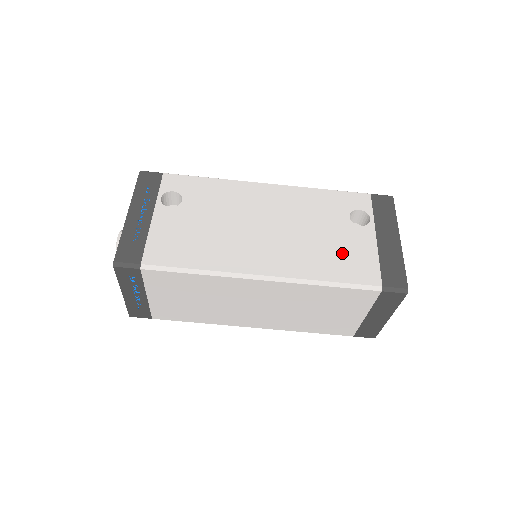
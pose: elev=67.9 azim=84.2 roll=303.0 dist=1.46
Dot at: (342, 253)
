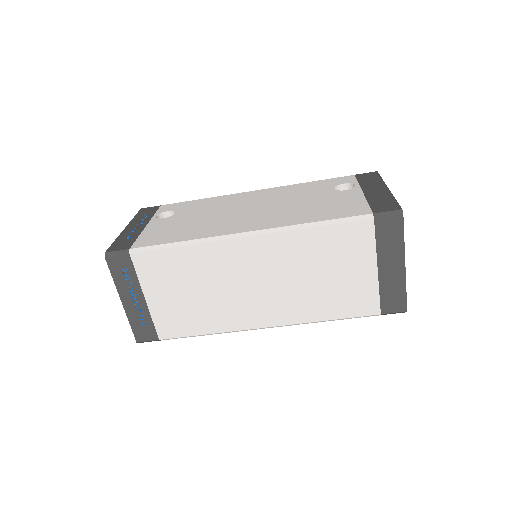
Dot at: (328, 206)
